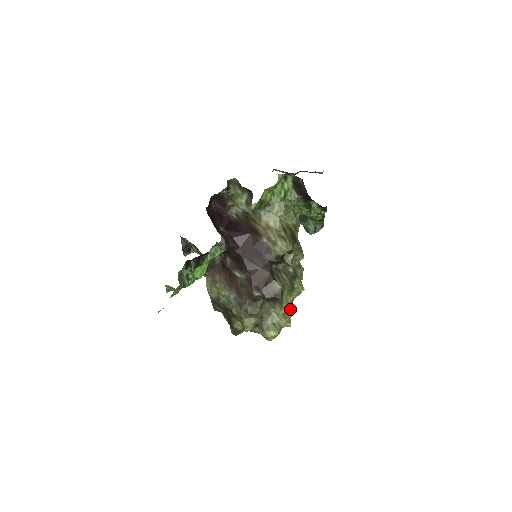
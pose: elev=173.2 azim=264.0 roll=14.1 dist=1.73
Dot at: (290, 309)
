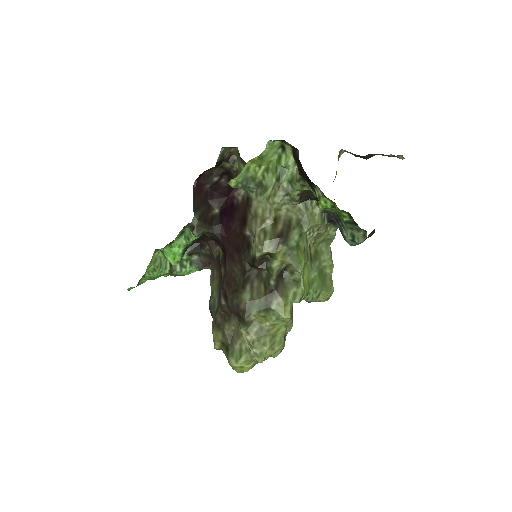
Dot at: (265, 338)
